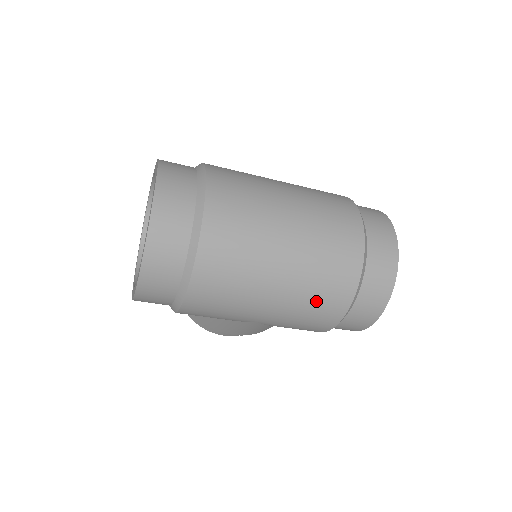
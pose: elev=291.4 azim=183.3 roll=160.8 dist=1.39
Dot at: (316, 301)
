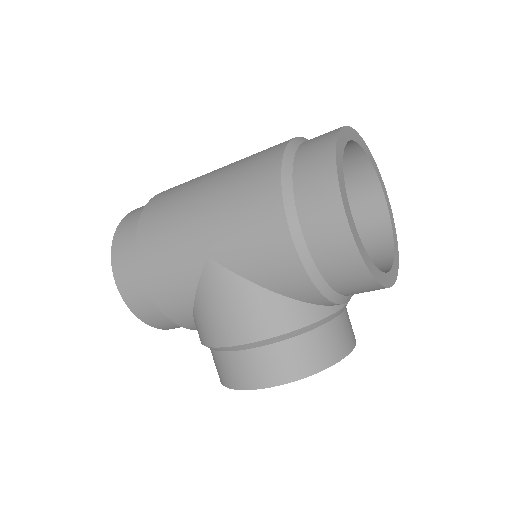
Dot at: (242, 186)
